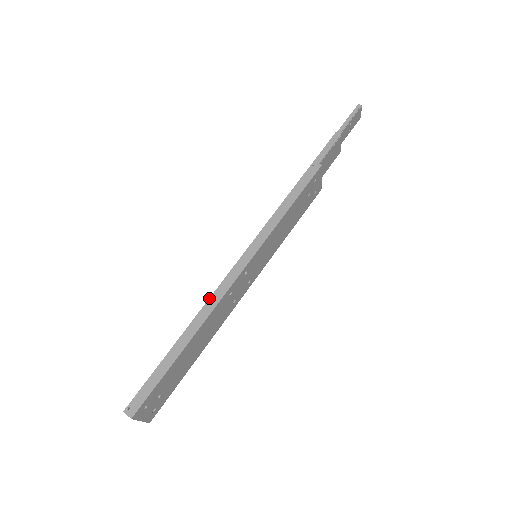
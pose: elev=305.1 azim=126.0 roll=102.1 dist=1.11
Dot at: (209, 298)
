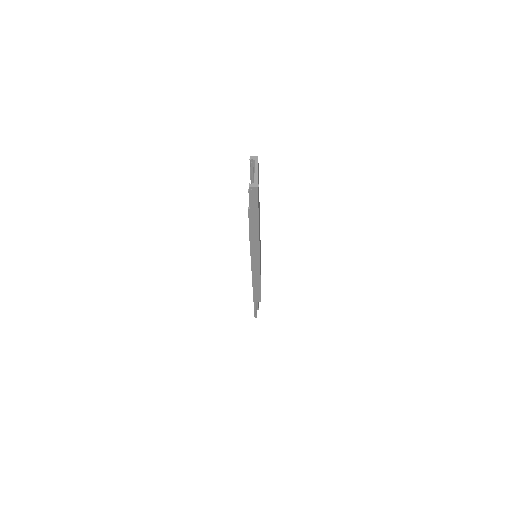
Dot at: occluded
